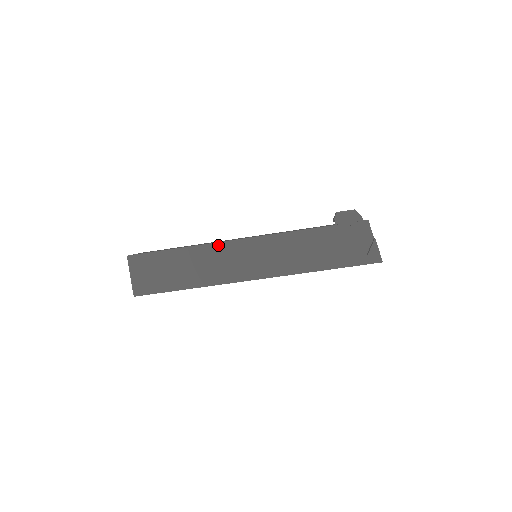
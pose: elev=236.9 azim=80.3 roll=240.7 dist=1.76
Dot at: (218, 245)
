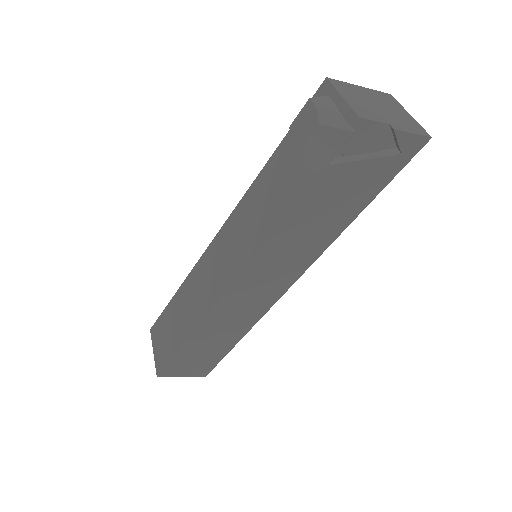
Dot at: (216, 310)
